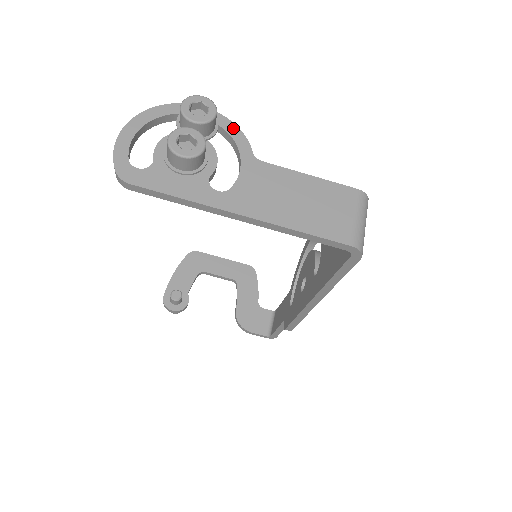
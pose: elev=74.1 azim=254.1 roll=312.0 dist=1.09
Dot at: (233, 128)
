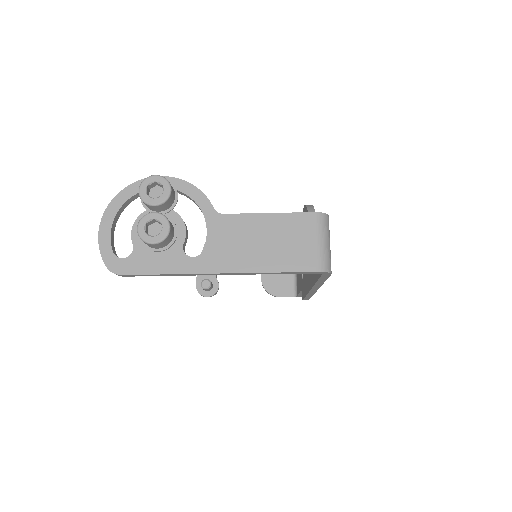
Dot at: (191, 189)
